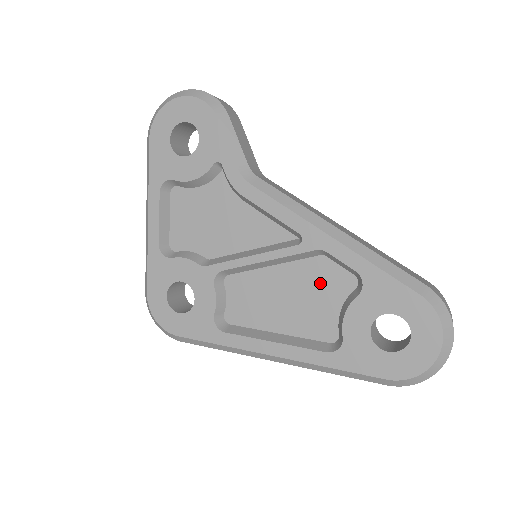
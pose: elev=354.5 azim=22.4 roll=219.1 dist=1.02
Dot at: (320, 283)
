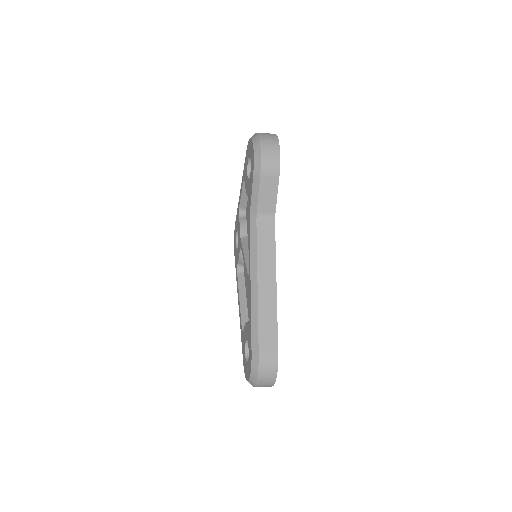
Dot at: occluded
